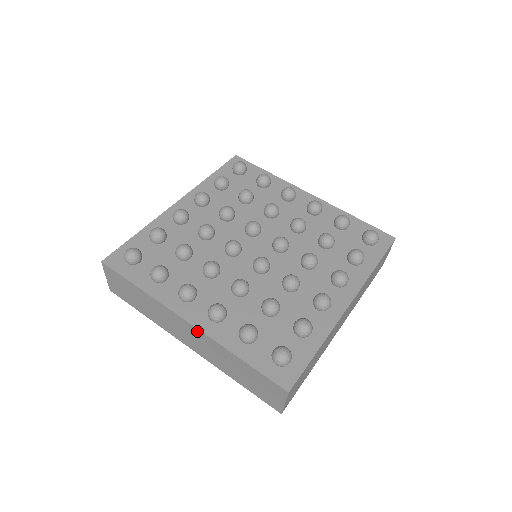
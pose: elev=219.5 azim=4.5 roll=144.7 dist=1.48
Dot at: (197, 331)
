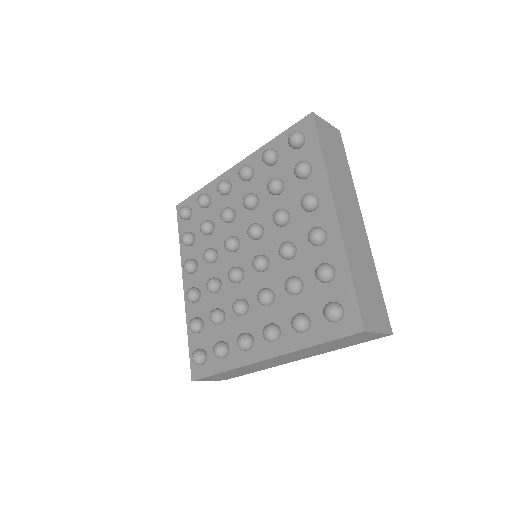
Dot at: (277, 358)
